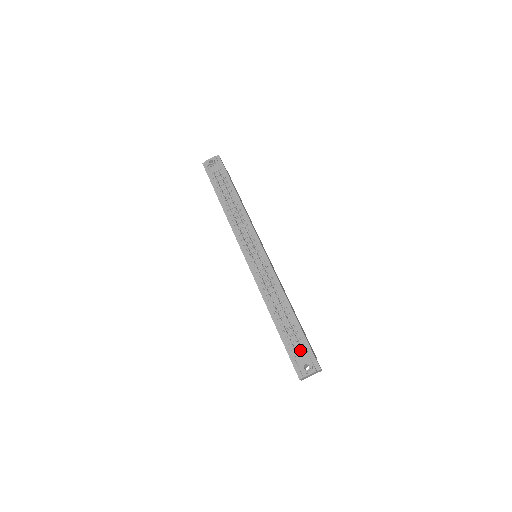
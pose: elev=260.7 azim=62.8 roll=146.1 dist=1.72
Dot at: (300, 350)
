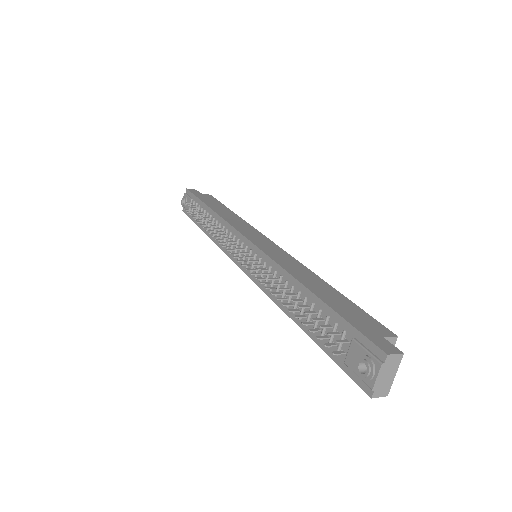
Dot at: (345, 344)
